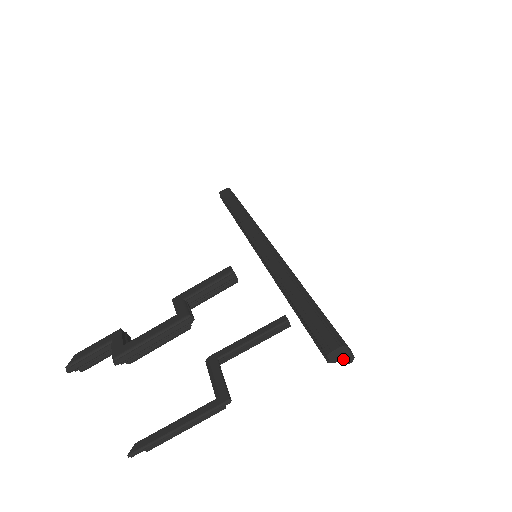
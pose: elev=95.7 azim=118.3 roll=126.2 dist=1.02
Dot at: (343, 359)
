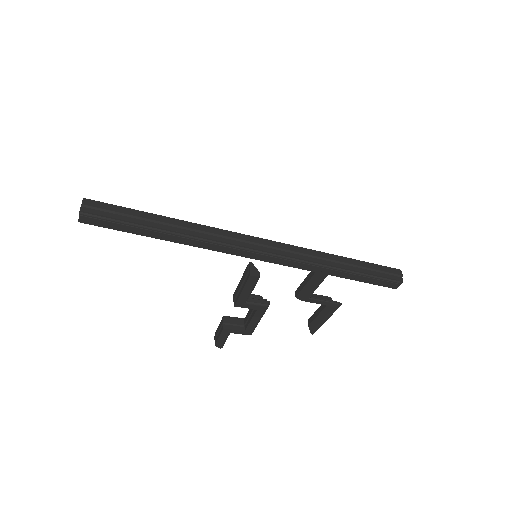
Dot at: occluded
